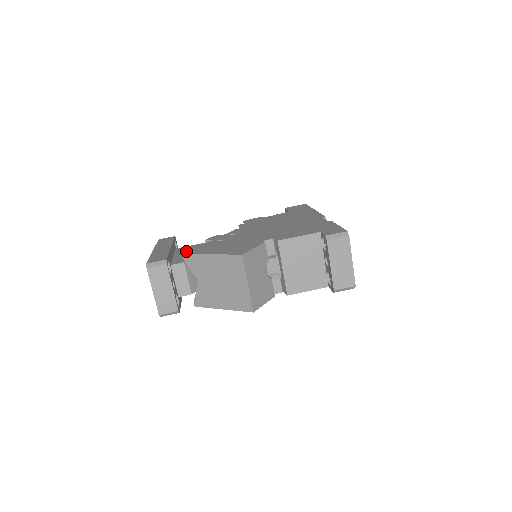
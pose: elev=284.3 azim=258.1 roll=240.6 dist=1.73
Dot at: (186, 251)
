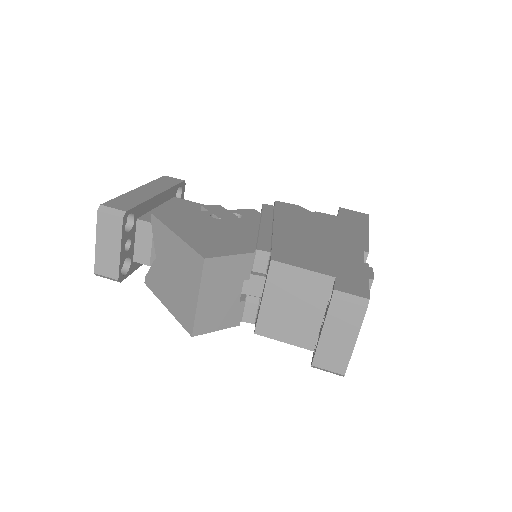
Dot at: (178, 207)
